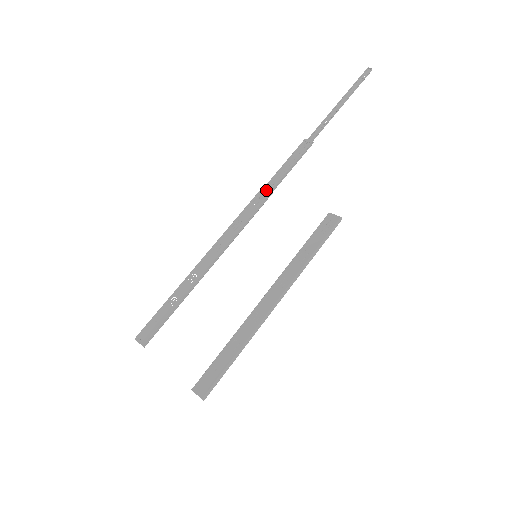
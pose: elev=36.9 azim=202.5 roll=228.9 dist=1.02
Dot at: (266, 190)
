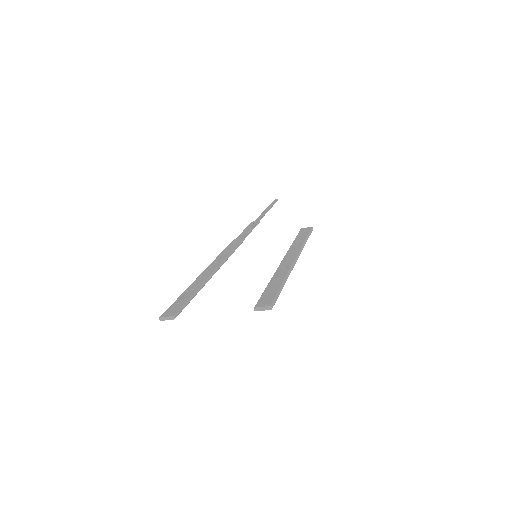
Dot at: (238, 239)
